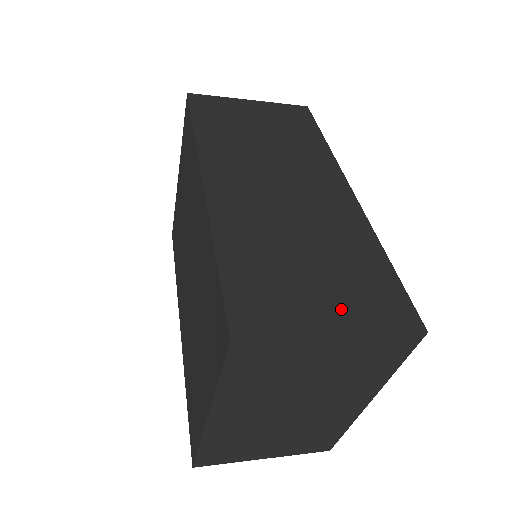
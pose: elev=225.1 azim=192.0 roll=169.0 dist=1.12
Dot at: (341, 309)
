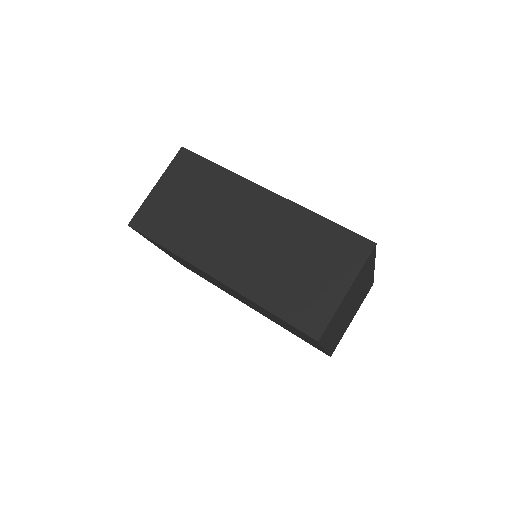
Dot at: (337, 275)
